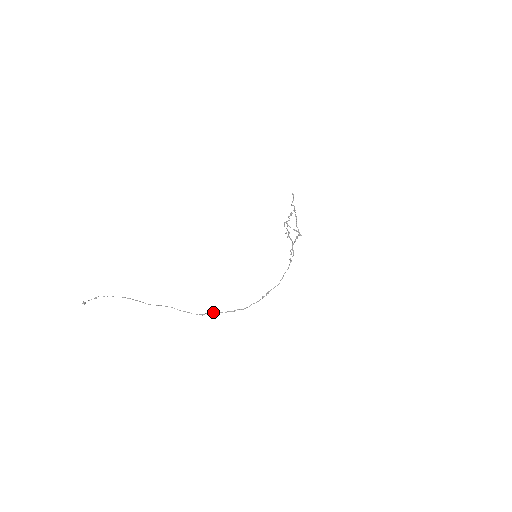
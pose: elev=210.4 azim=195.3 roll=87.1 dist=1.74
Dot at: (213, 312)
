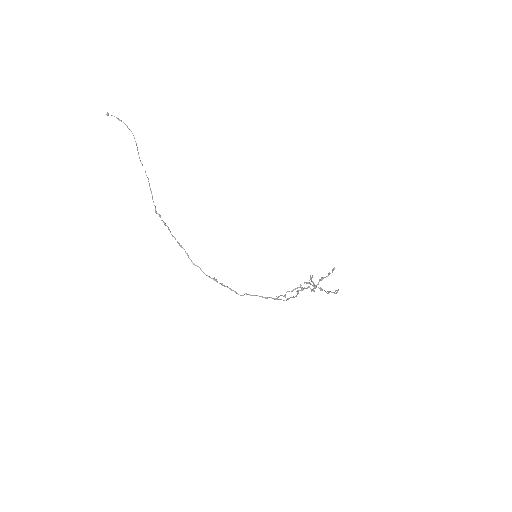
Dot at: occluded
